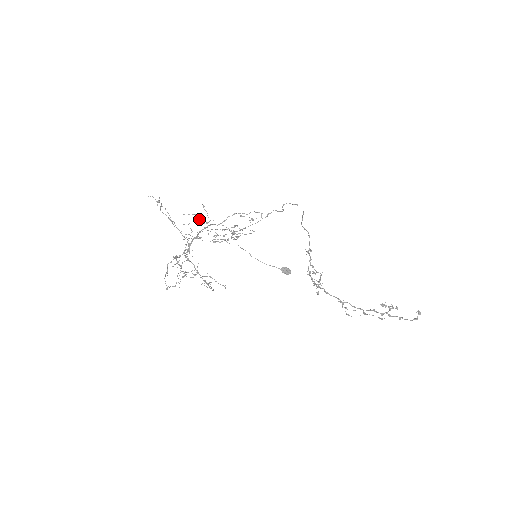
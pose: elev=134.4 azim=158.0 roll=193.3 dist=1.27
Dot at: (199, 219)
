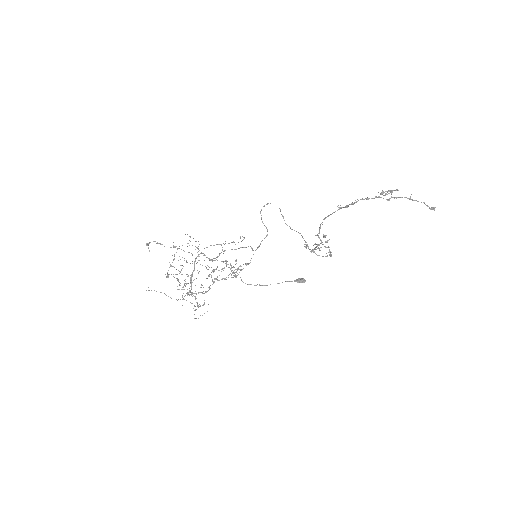
Dot at: (189, 245)
